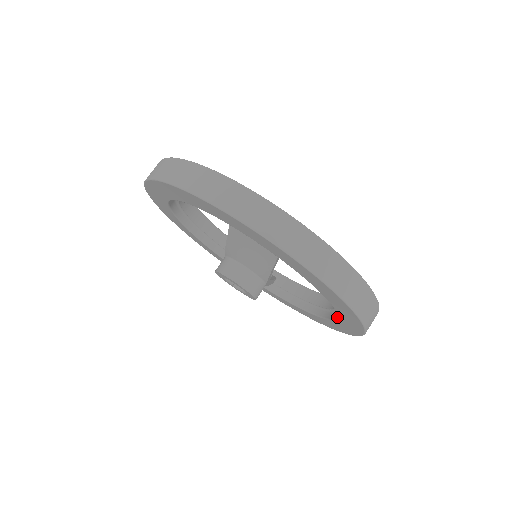
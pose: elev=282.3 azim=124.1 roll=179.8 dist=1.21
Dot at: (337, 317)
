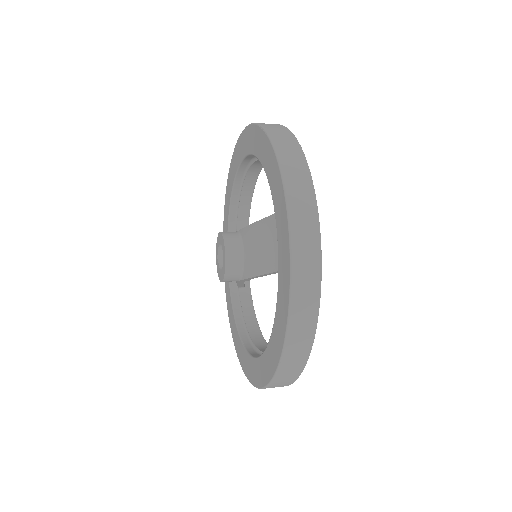
Dot at: (258, 356)
